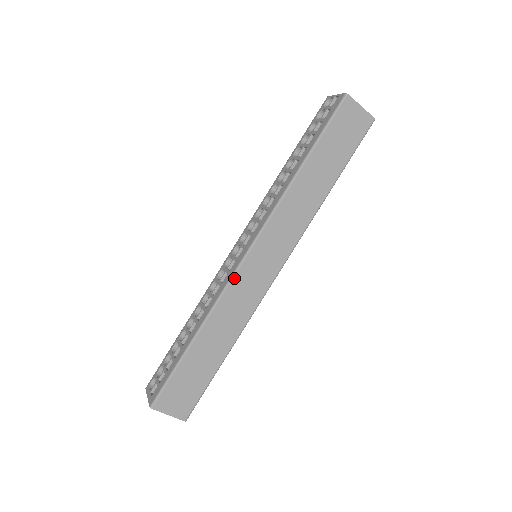
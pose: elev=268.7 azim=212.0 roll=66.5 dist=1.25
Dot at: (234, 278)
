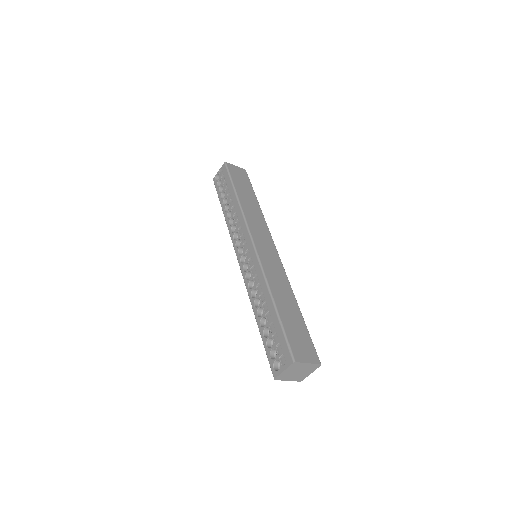
Dot at: (260, 259)
